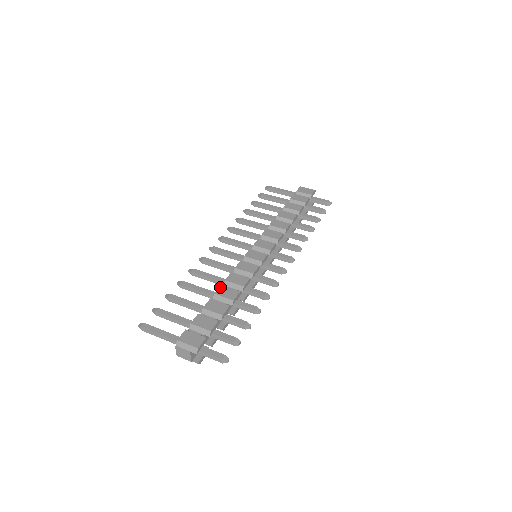
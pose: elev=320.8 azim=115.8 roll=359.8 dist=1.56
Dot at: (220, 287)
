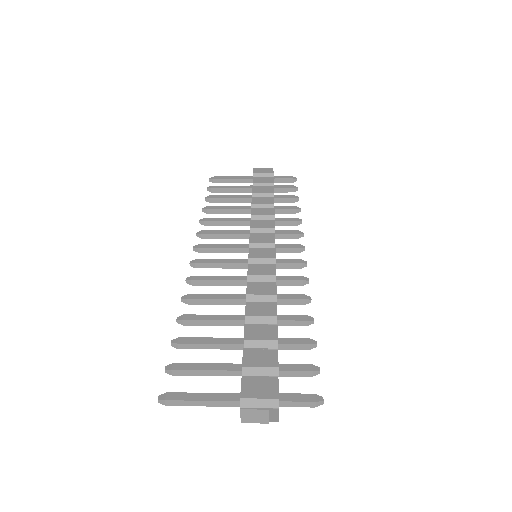
Dot at: (247, 305)
